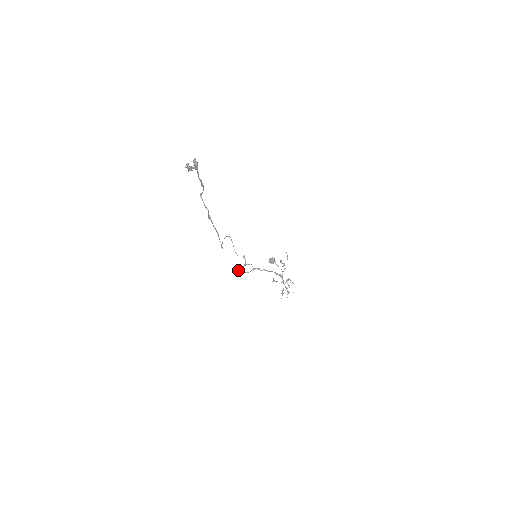
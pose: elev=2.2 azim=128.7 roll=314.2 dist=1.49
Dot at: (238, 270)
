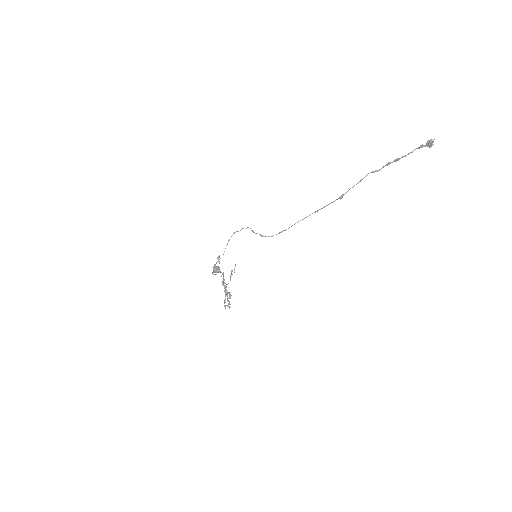
Dot at: (213, 269)
